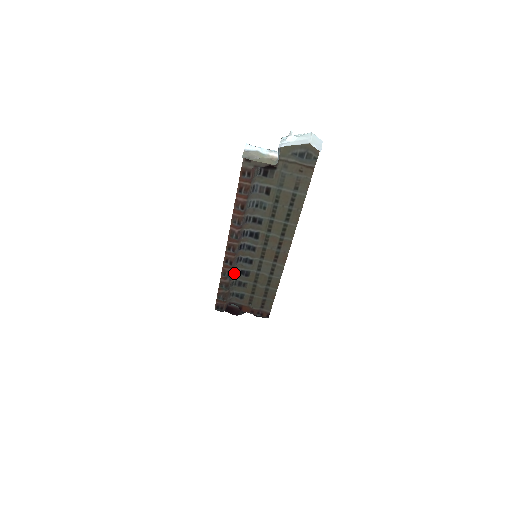
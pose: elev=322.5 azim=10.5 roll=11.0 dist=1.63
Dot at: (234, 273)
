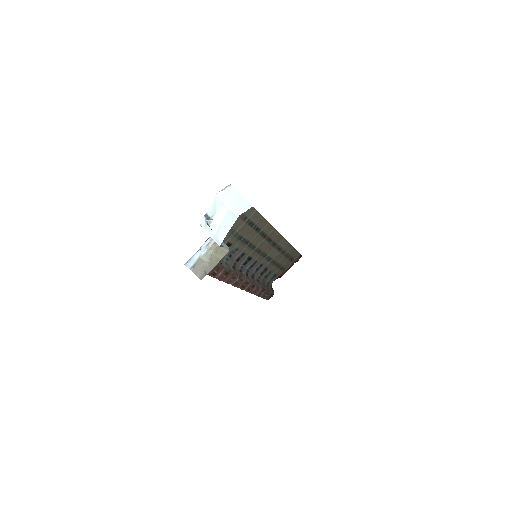
Dot at: (258, 281)
